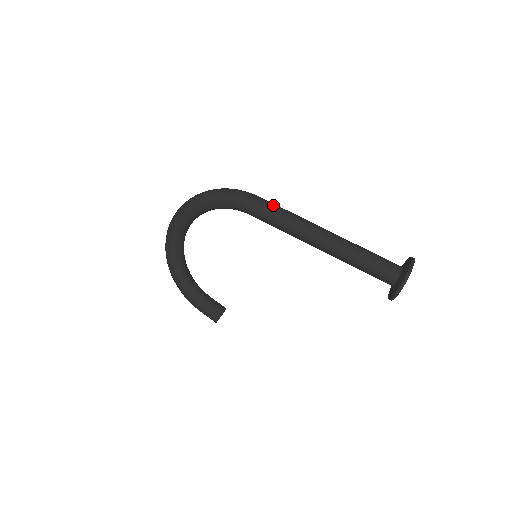
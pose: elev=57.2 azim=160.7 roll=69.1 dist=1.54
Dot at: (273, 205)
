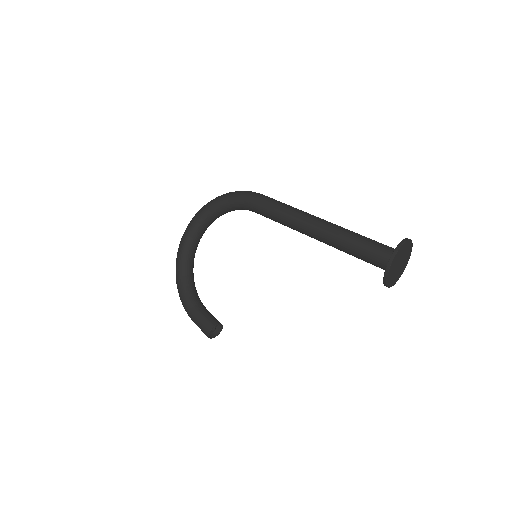
Dot at: (275, 200)
